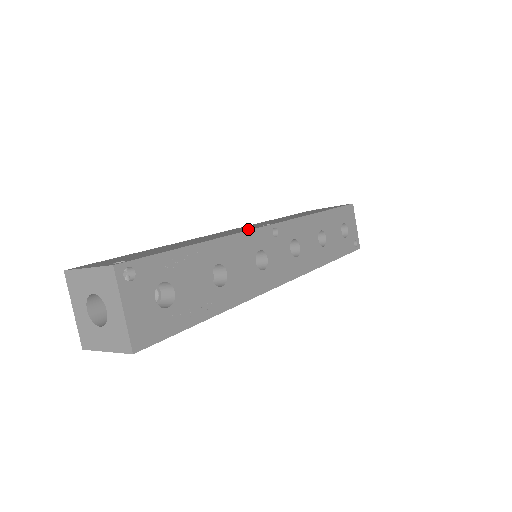
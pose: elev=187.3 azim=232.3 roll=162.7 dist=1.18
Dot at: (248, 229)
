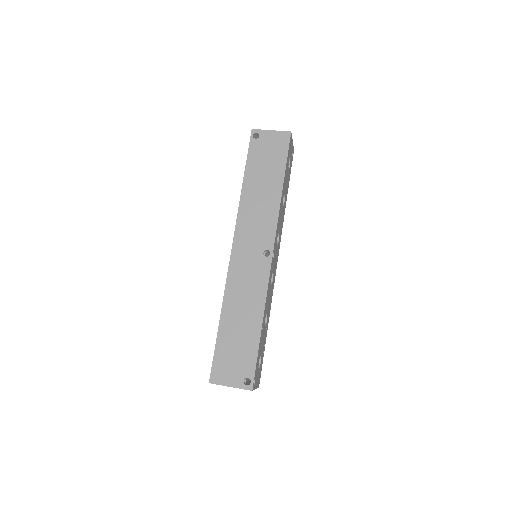
Dot at: (264, 275)
